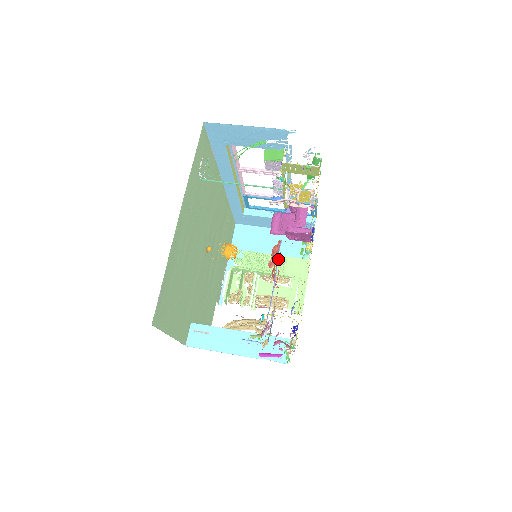
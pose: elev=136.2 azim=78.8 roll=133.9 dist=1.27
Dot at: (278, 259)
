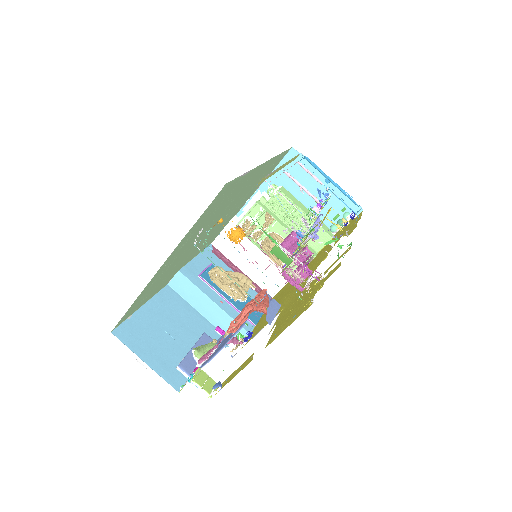
Dot at: occluded
